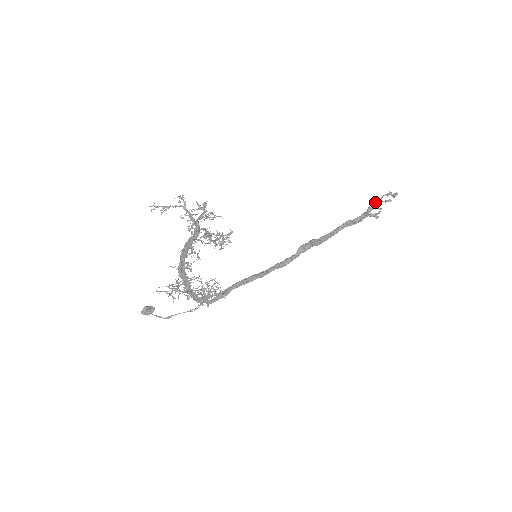
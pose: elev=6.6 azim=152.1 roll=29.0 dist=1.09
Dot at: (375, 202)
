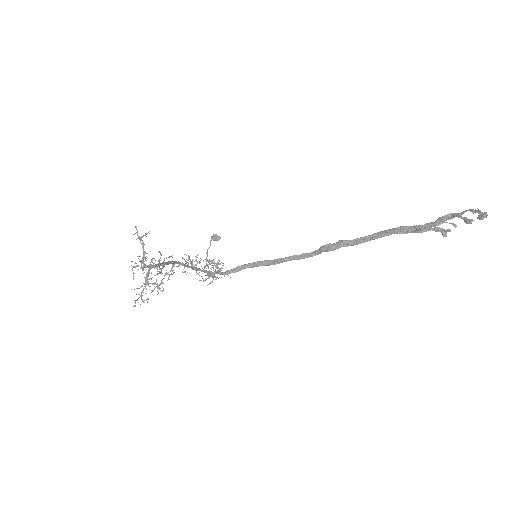
Dot at: (452, 214)
